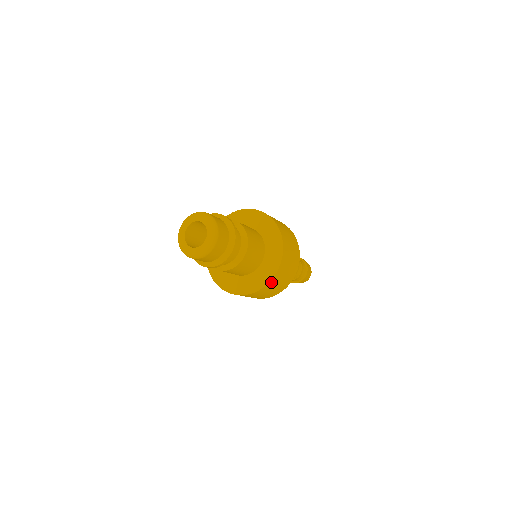
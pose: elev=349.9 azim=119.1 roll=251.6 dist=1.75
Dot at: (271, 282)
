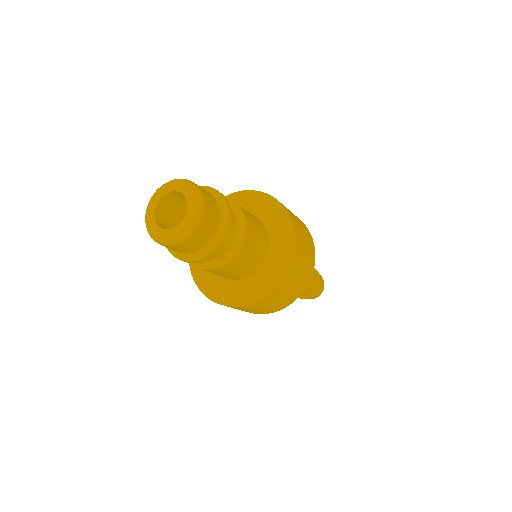
Dot at: (274, 292)
